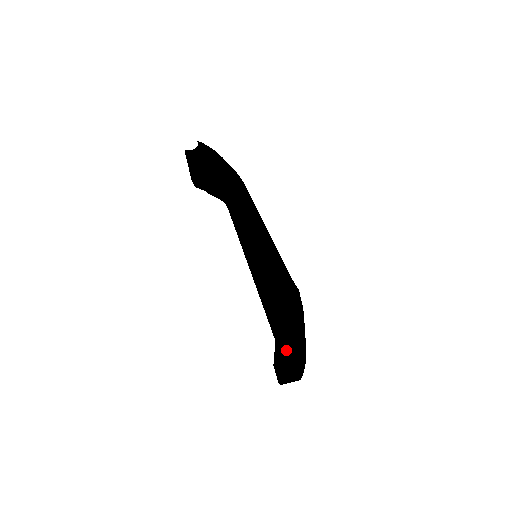
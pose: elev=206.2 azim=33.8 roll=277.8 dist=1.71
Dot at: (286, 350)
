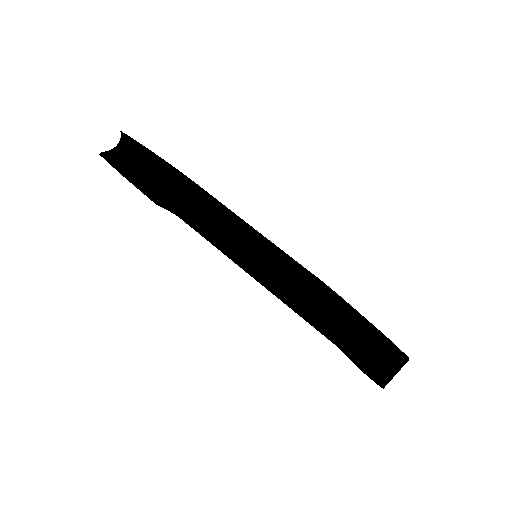
Dot at: (367, 338)
